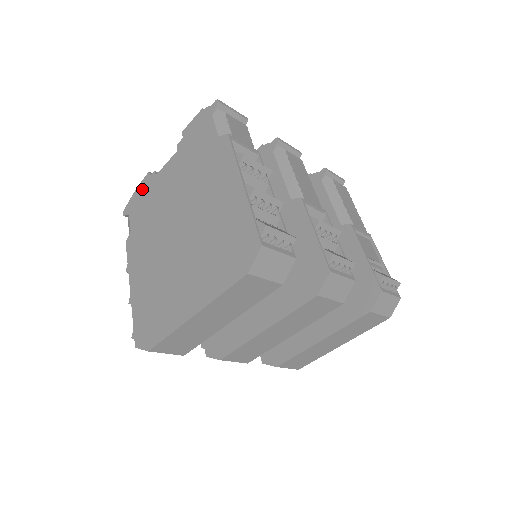
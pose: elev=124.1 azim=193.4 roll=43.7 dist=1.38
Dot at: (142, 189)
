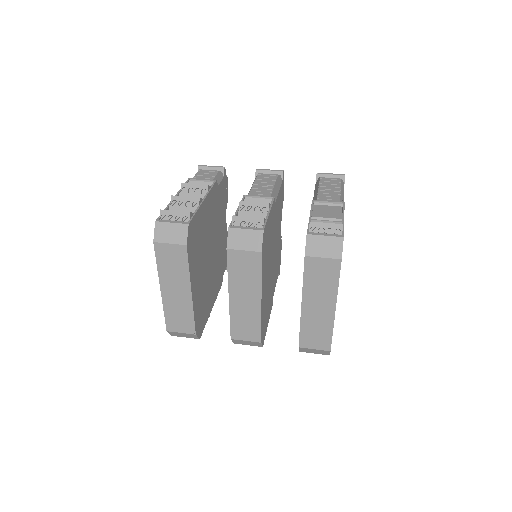
Dot at: occluded
